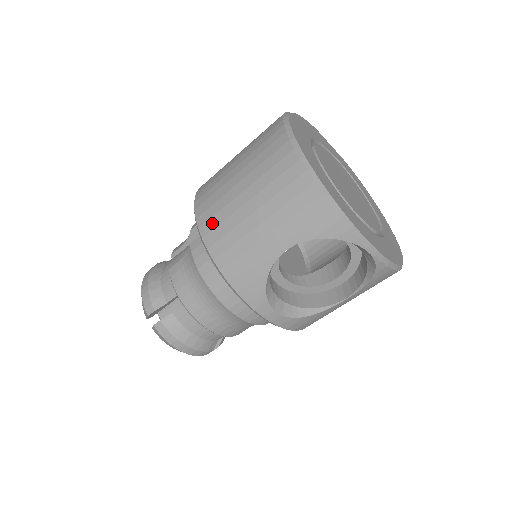
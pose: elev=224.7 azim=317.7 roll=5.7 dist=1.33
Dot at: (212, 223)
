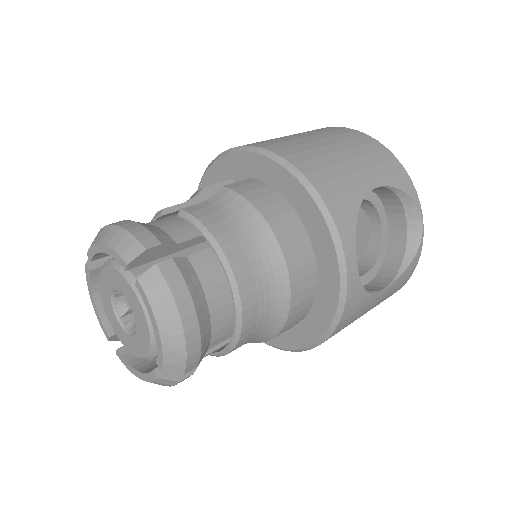
Dot at: (290, 150)
